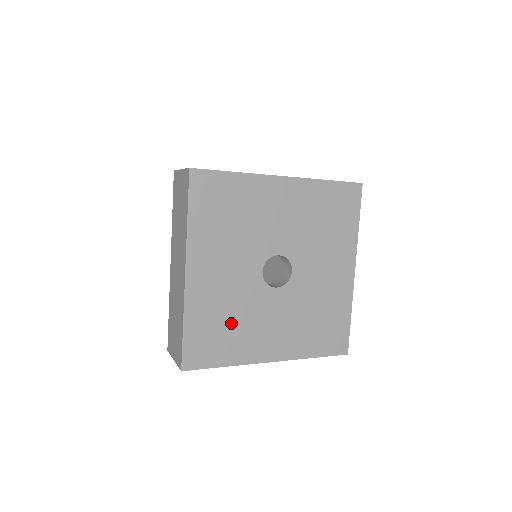
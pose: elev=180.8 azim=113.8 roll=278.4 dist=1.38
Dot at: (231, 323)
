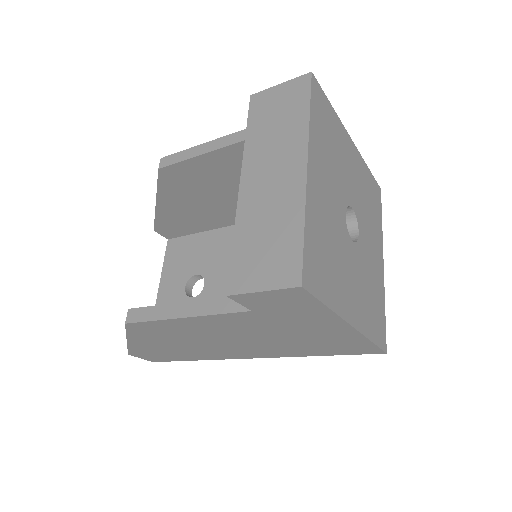
Dot at: (331, 254)
